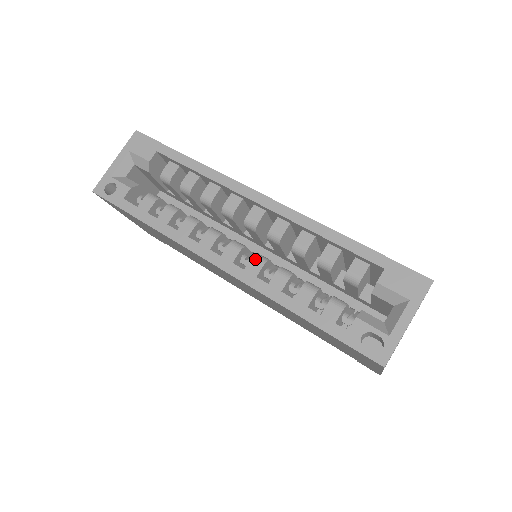
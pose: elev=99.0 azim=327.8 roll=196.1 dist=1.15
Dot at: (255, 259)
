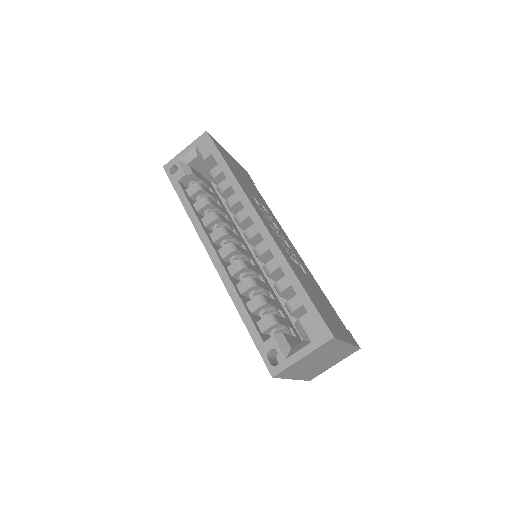
Dot at: (237, 263)
